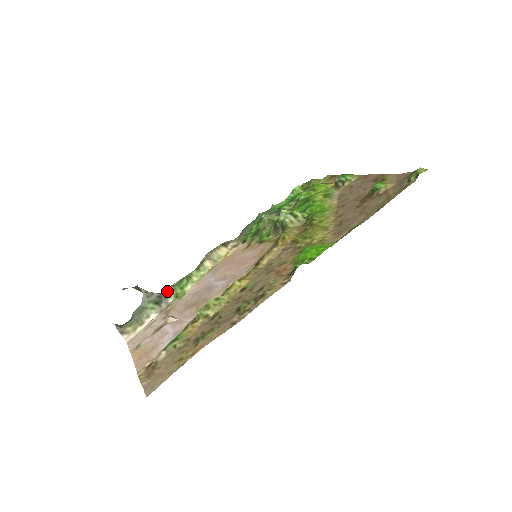
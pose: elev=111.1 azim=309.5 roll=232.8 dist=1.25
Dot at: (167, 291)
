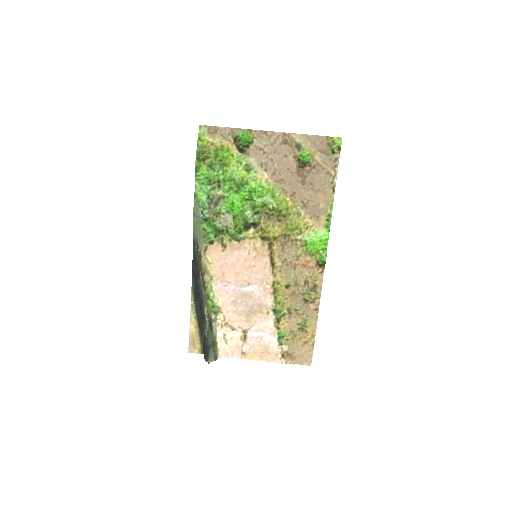
Dot at: (209, 318)
